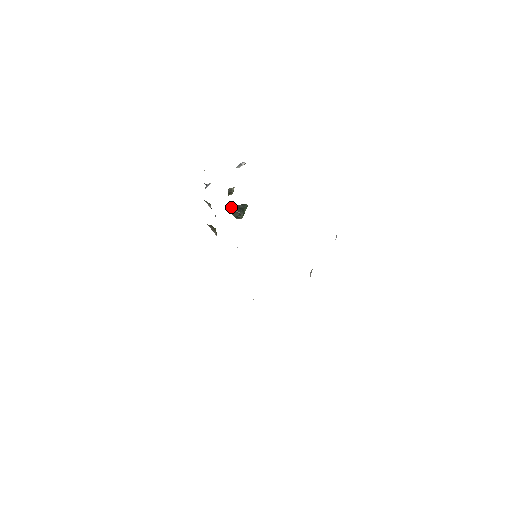
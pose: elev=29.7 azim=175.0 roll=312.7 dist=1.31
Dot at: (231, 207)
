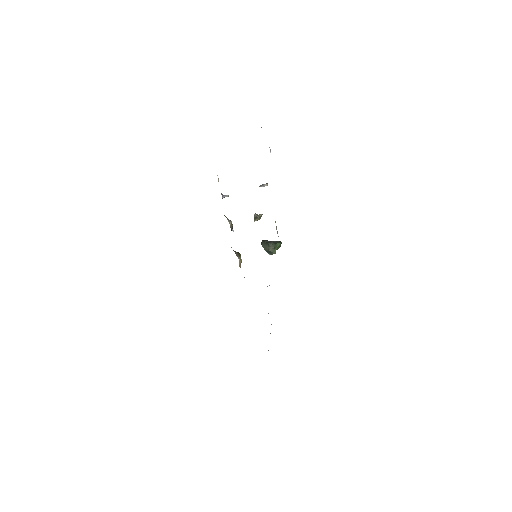
Dot at: (263, 240)
